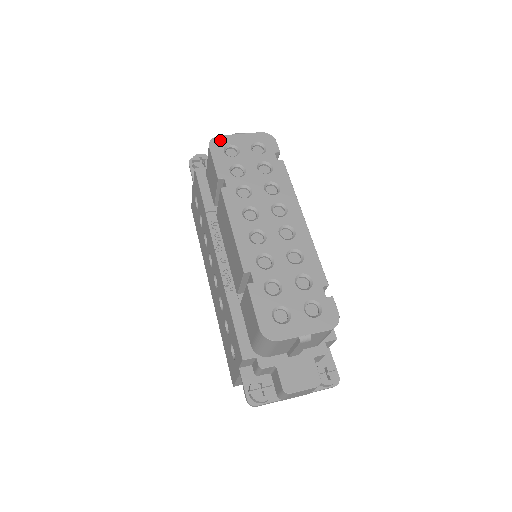
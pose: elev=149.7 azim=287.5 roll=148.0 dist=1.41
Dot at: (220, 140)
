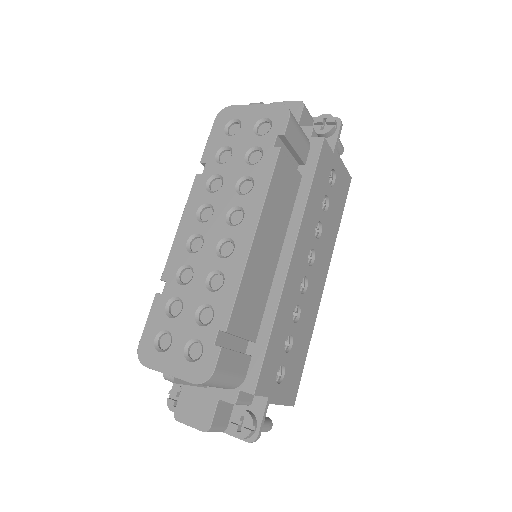
Dot at: (229, 112)
